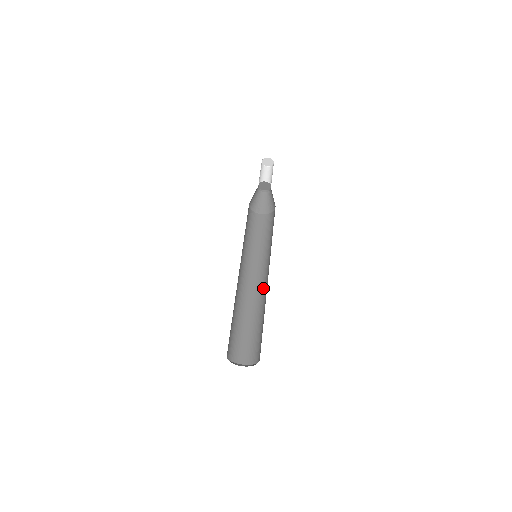
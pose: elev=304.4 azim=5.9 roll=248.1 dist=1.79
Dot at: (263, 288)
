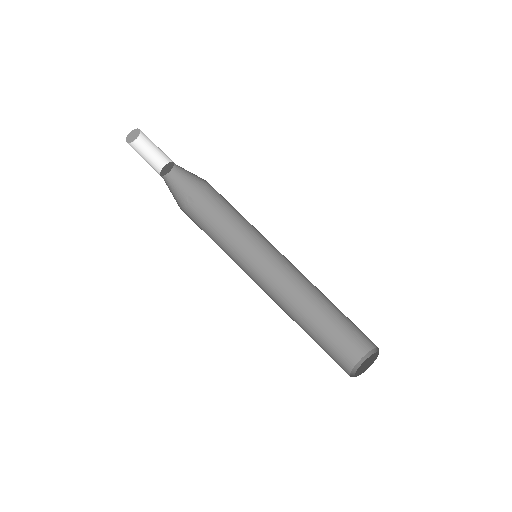
Dot at: (295, 276)
